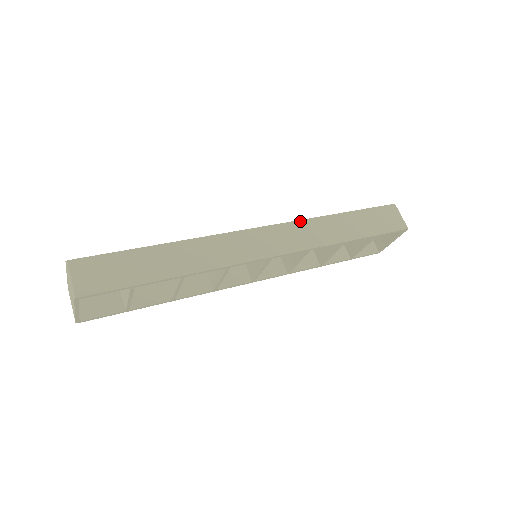
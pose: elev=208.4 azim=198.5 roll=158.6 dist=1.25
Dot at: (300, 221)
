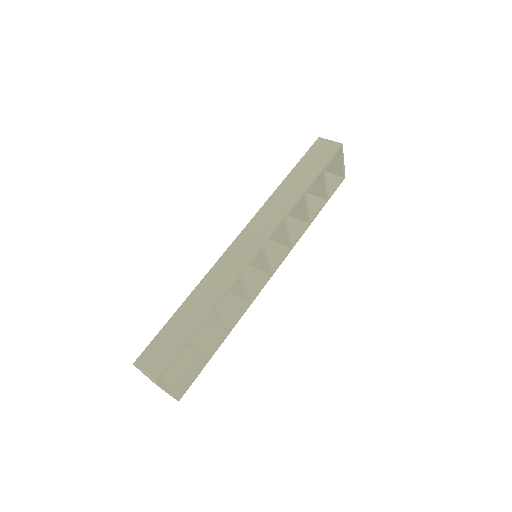
Dot at: (262, 207)
